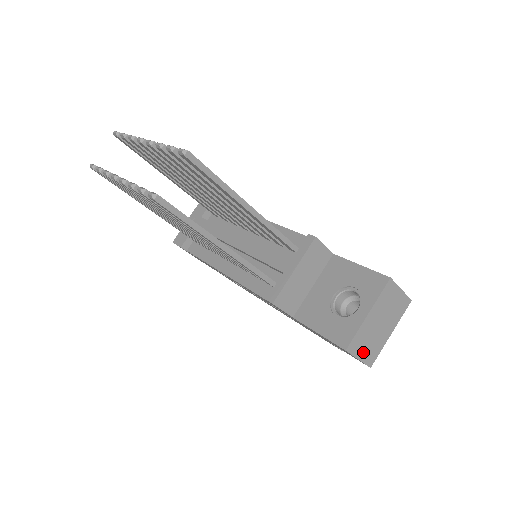
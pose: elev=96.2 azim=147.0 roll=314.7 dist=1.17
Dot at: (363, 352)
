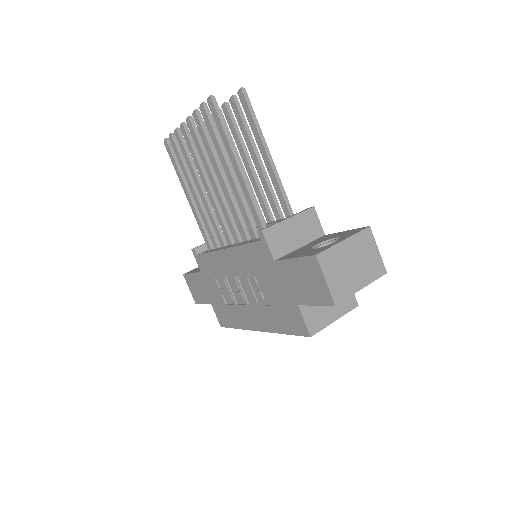
Dot at: (331, 277)
